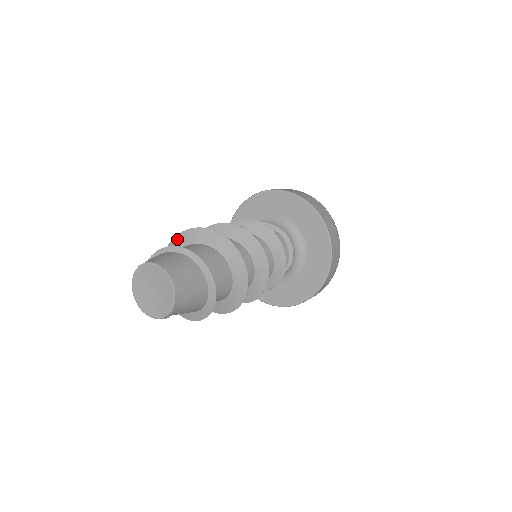
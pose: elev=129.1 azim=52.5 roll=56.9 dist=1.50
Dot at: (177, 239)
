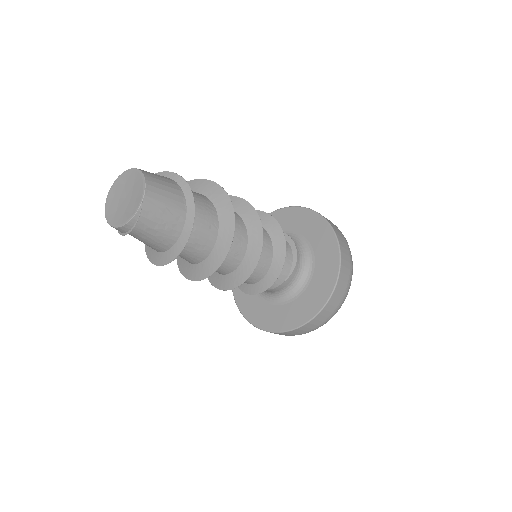
Dot at: occluded
